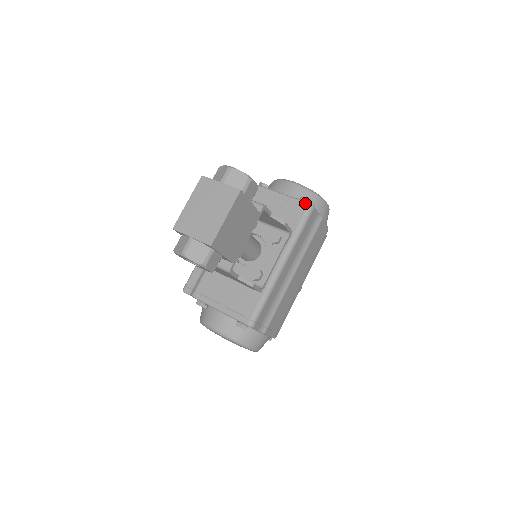
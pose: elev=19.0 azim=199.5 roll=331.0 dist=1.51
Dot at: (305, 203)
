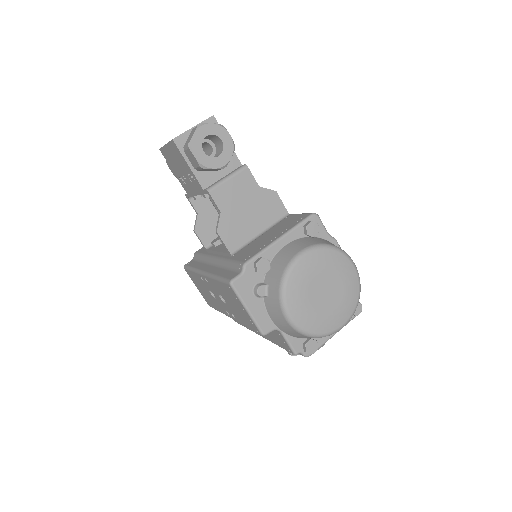
Dot at: occluded
